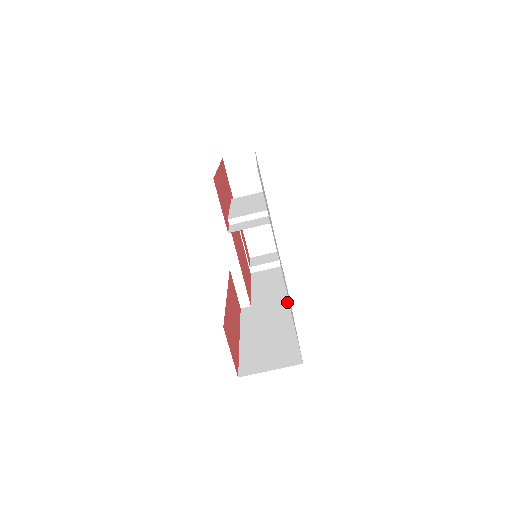
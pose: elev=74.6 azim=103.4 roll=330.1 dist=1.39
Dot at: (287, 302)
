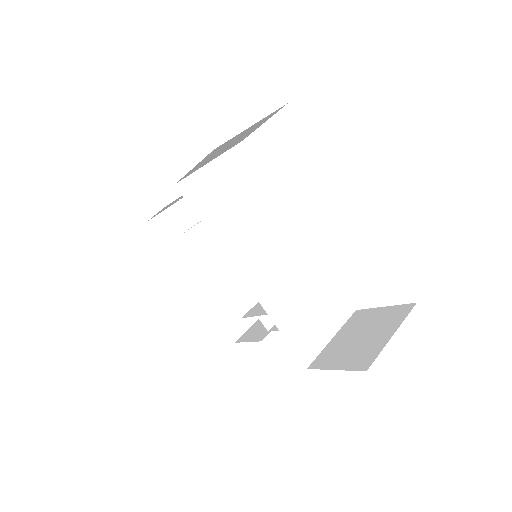
Dot at: occluded
